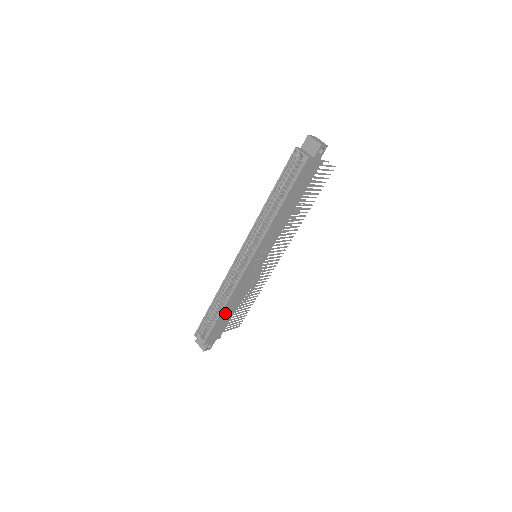
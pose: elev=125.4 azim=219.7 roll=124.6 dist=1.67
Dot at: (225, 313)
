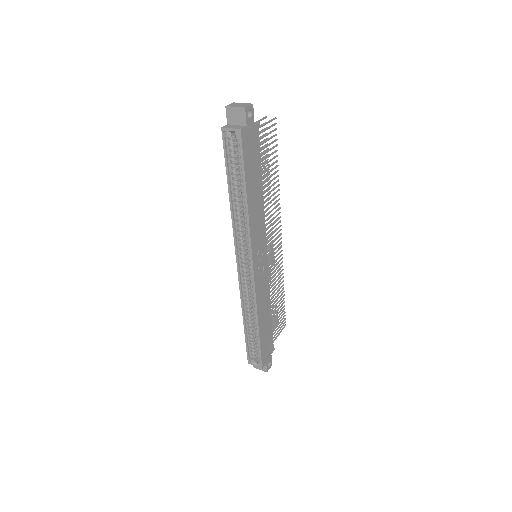
Dot at: (263, 327)
